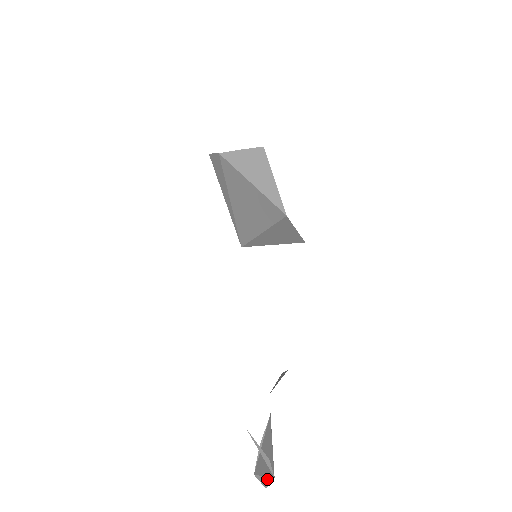
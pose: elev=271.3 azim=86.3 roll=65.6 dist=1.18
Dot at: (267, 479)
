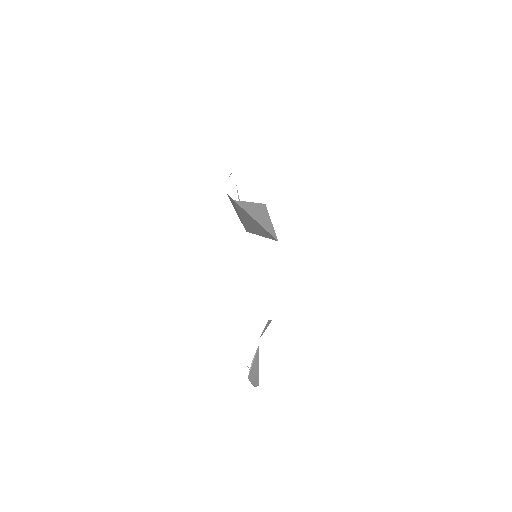
Dot at: (255, 384)
